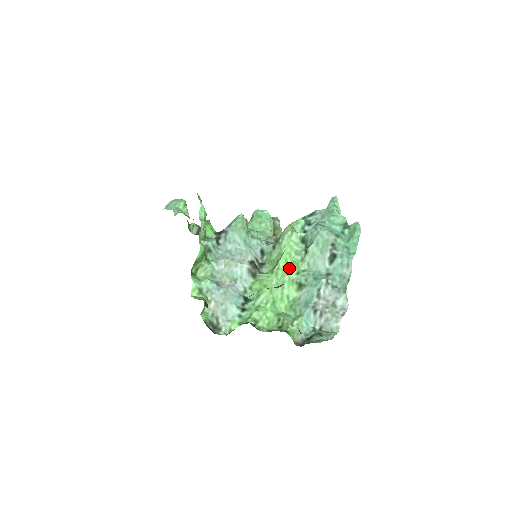
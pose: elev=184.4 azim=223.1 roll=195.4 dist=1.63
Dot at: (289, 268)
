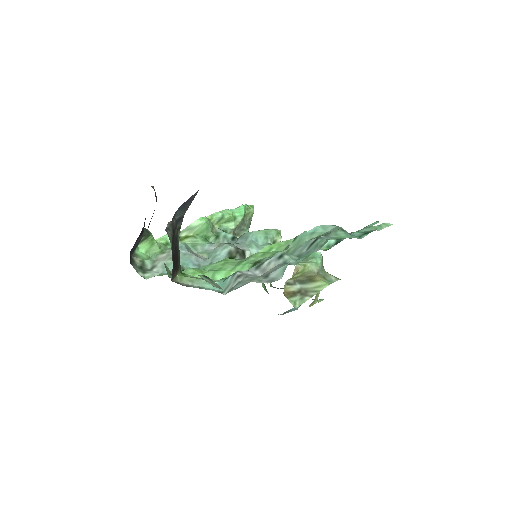
Dot at: (265, 253)
